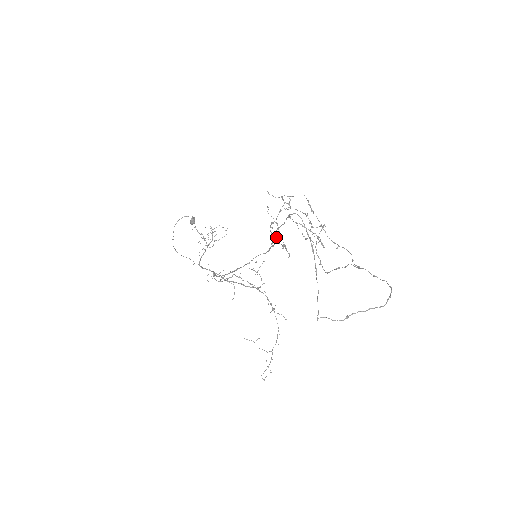
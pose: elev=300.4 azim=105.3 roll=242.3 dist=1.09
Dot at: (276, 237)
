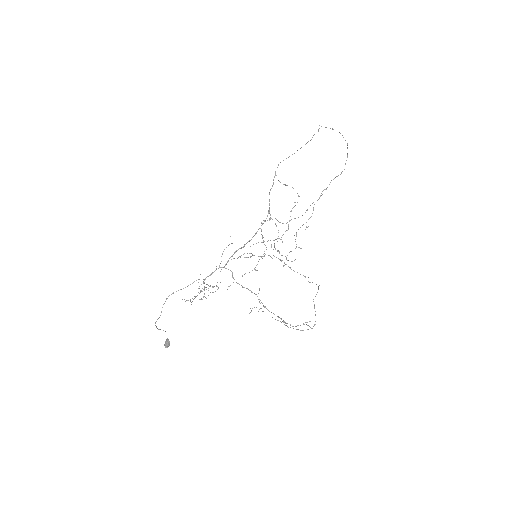
Dot at: (269, 220)
